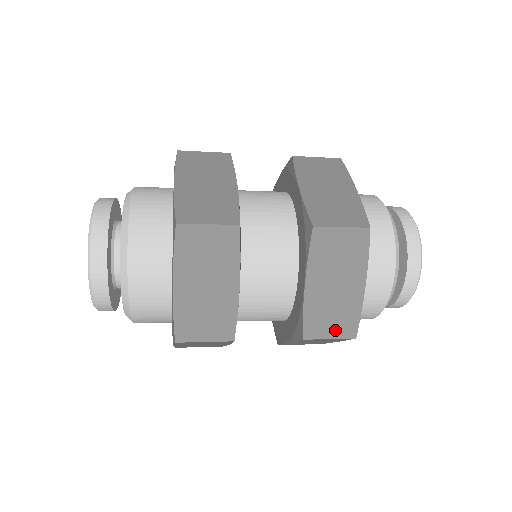
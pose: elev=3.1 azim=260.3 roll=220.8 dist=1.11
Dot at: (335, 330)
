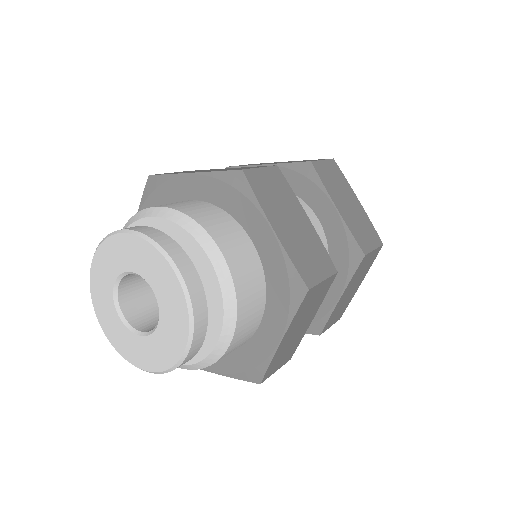
Dot at: (372, 241)
